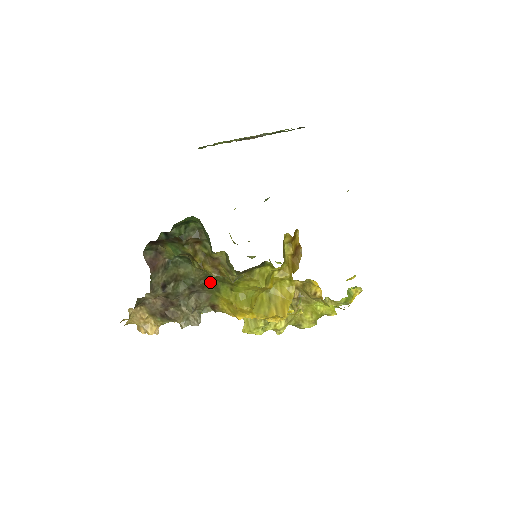
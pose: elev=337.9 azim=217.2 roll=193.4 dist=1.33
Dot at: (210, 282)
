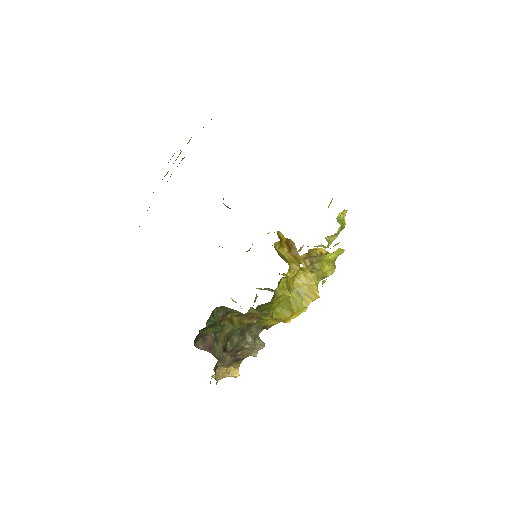
Dot at: occluded
